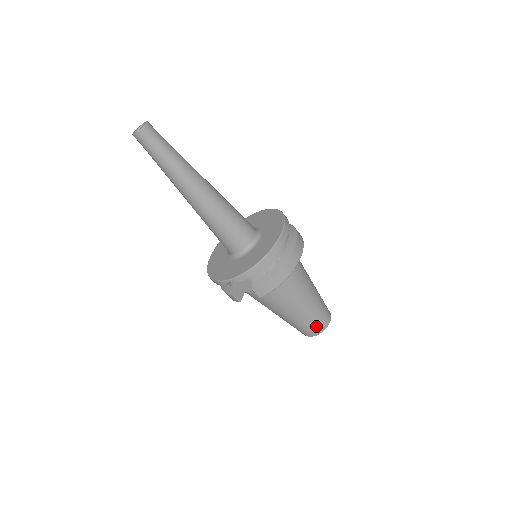
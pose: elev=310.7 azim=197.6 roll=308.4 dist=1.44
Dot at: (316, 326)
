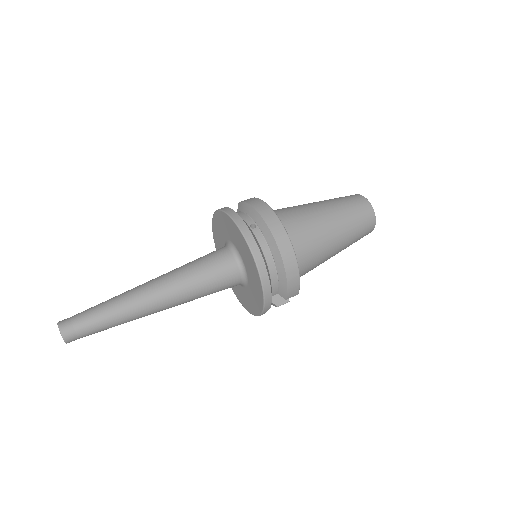
Dot at: (365, 228)
